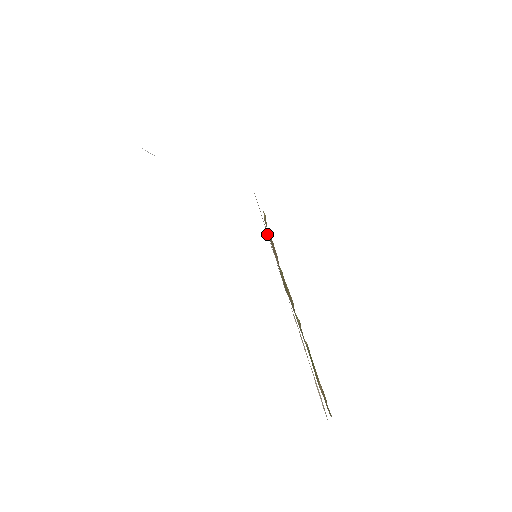
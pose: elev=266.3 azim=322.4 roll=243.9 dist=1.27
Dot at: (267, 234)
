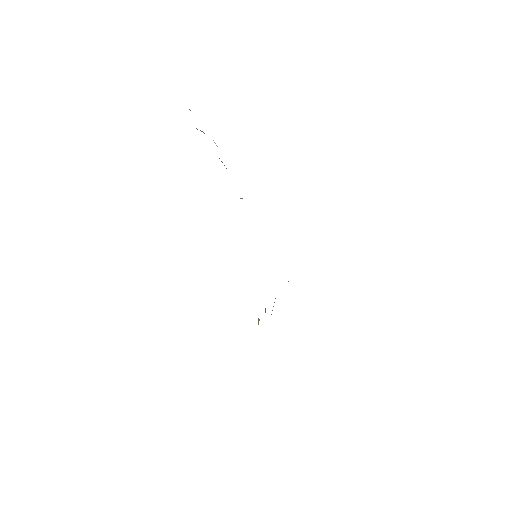
Dot at: occluded
